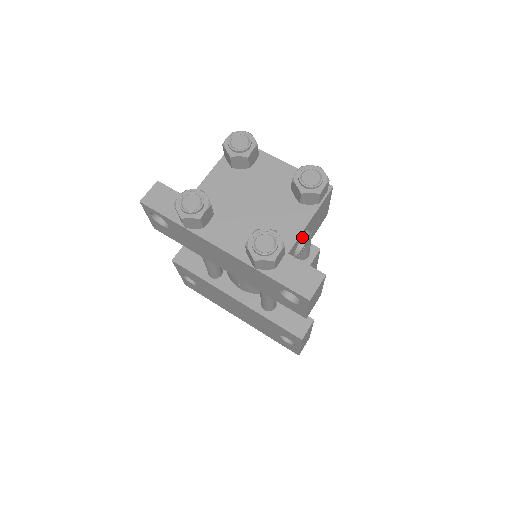
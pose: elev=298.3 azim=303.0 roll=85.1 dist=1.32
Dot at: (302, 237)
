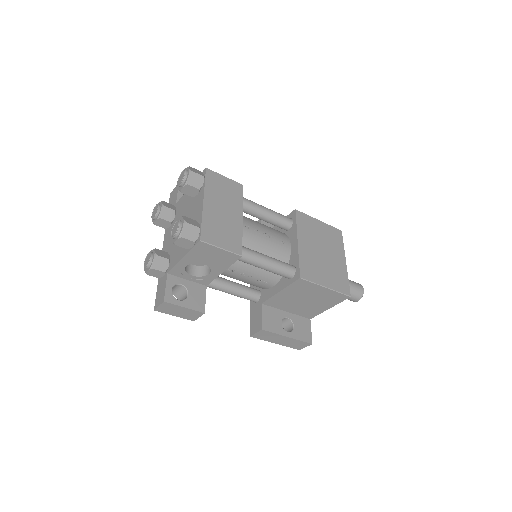
Dot at: occluded
